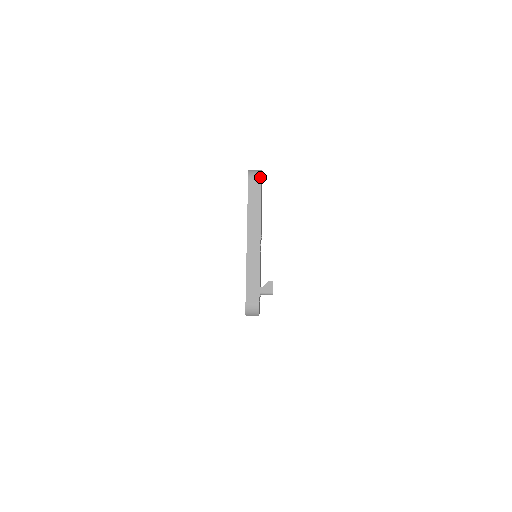
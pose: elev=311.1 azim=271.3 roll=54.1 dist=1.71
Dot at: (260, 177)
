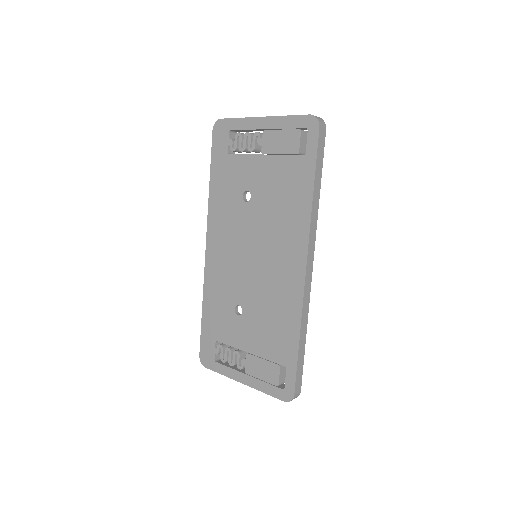
Dot at: occluded
